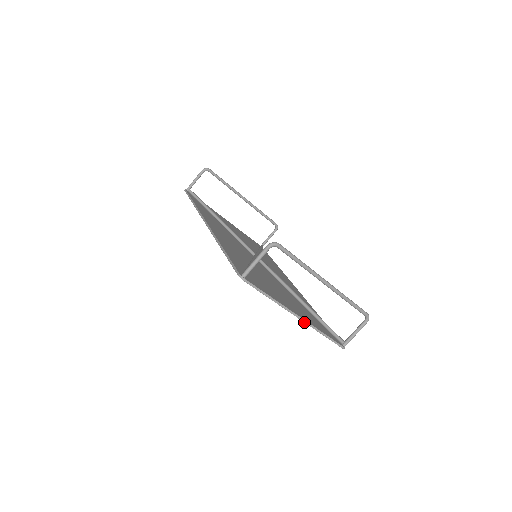
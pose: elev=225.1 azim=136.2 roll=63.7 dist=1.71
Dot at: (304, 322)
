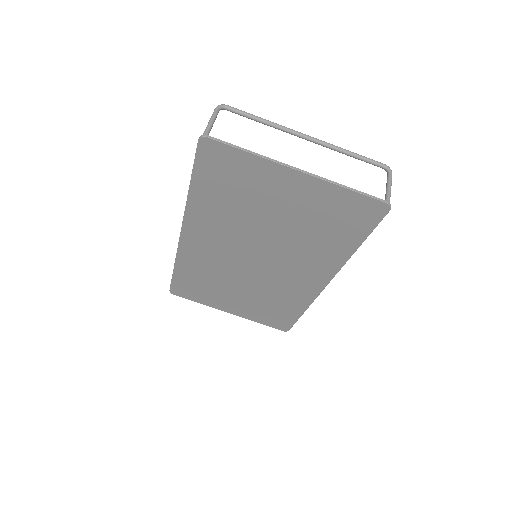
Dot at: (310, 175)
